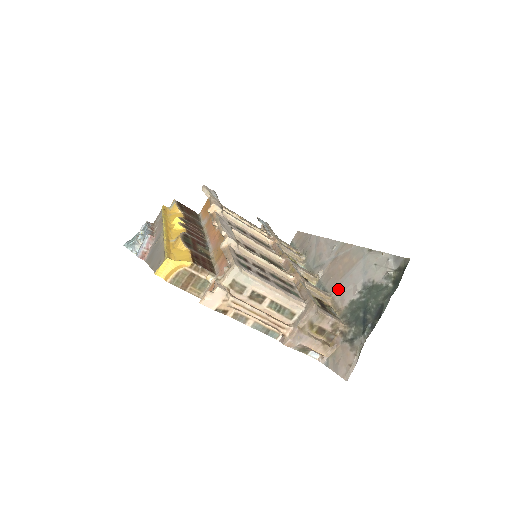
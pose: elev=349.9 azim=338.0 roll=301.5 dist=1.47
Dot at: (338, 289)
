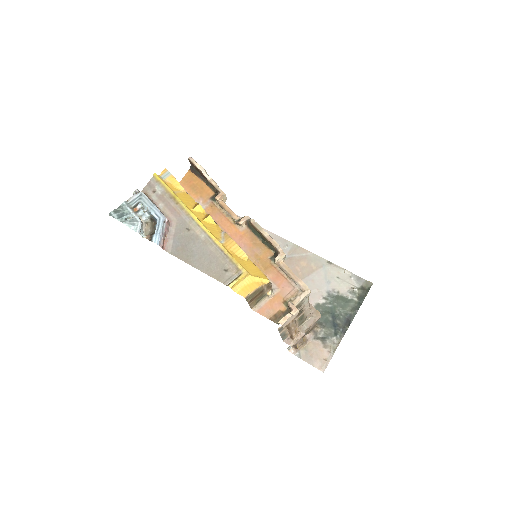
Dot at: occluded
